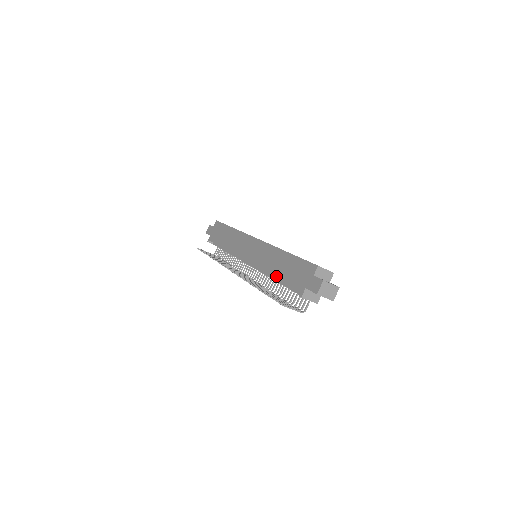
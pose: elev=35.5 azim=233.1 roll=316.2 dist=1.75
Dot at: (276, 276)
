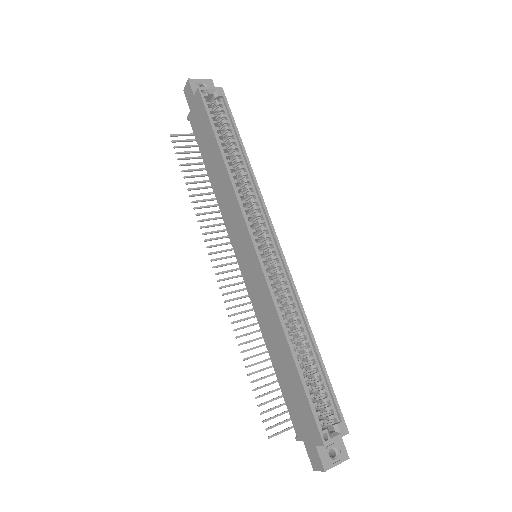
Dot at: (273, 363)
